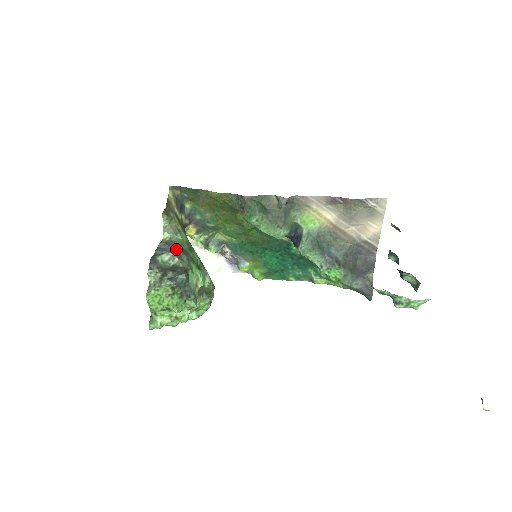
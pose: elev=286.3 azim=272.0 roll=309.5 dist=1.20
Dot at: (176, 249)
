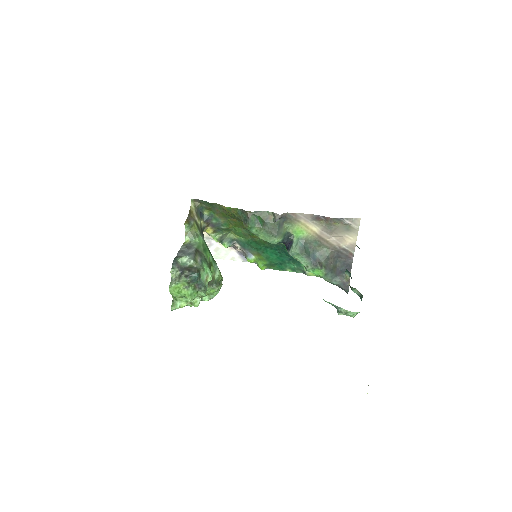
Dot at: (193, 252)
